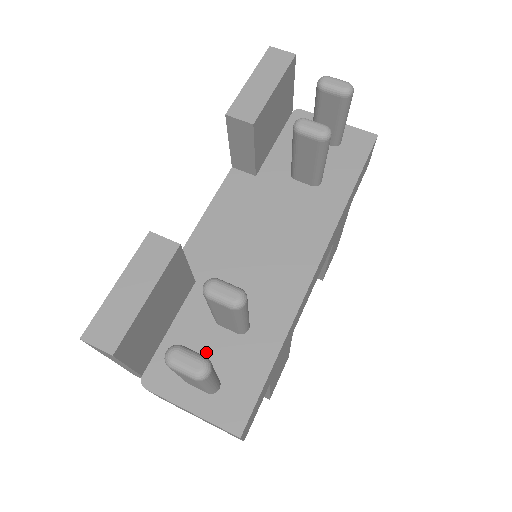
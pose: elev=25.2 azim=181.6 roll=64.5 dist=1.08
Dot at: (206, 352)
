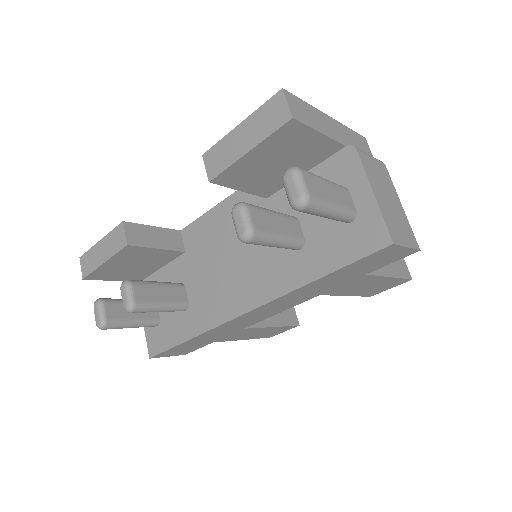
Dot at: occluded
